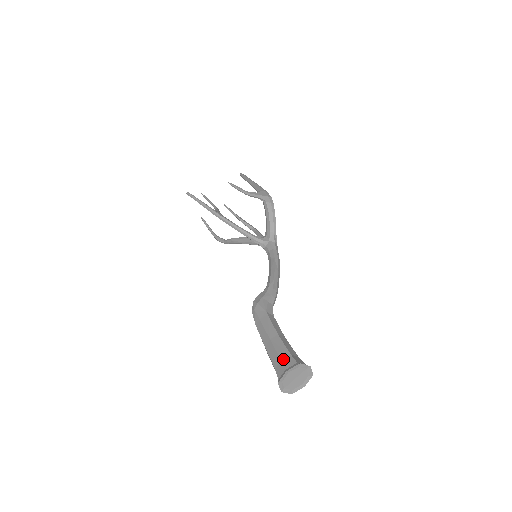
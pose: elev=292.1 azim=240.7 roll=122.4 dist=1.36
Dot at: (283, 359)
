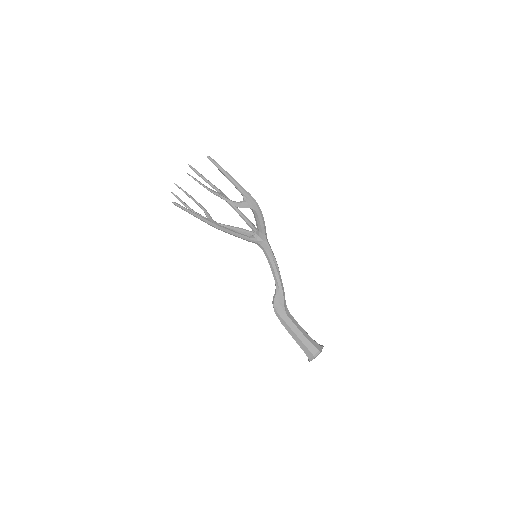
Dot at: (309, 349)
